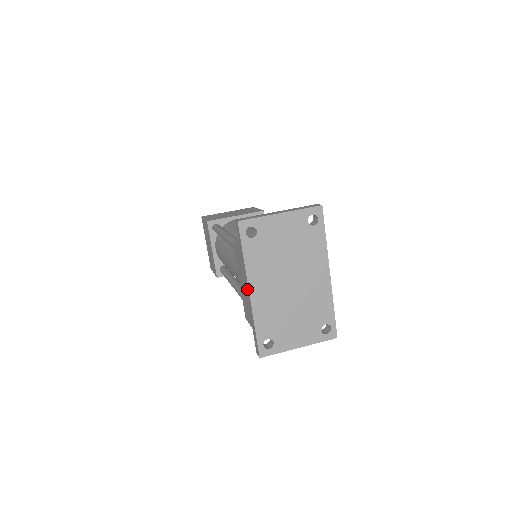
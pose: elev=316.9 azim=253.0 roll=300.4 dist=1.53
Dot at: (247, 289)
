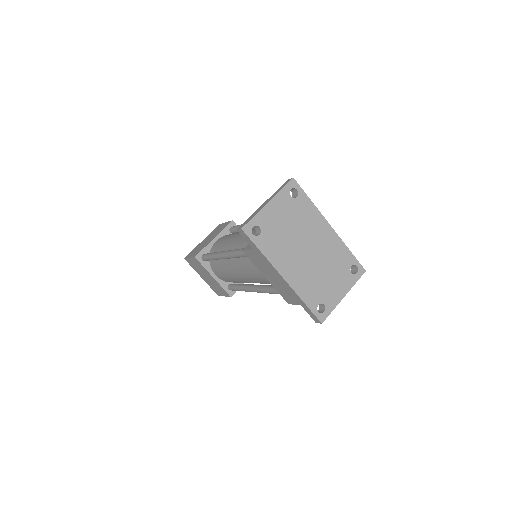
Dot at: (279, 277)
